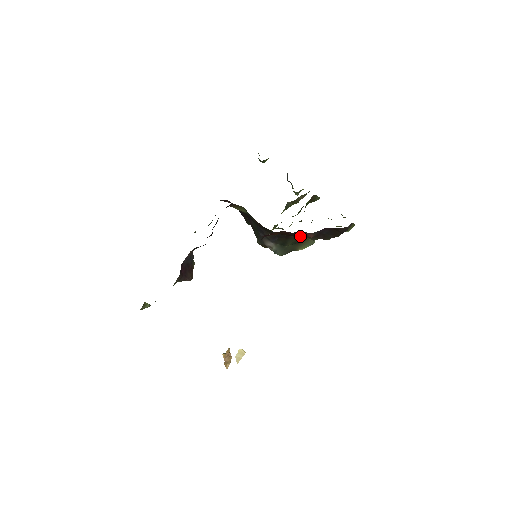
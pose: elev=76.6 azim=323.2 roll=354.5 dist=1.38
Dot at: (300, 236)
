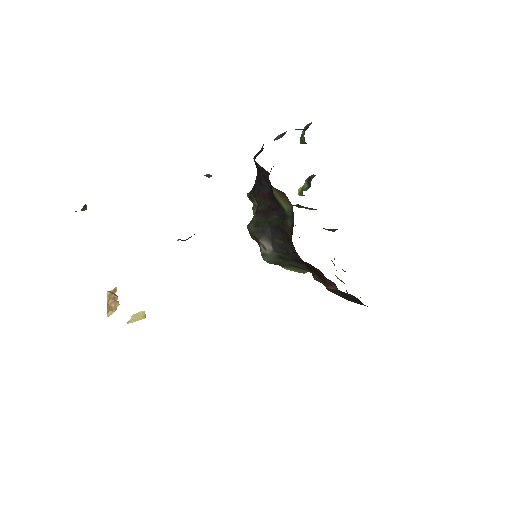
Dot at: occluded
